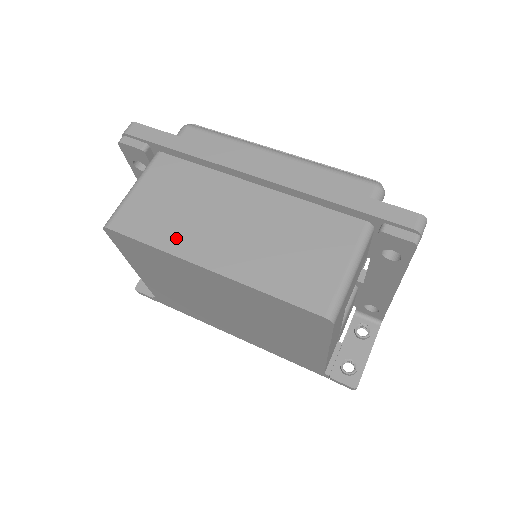
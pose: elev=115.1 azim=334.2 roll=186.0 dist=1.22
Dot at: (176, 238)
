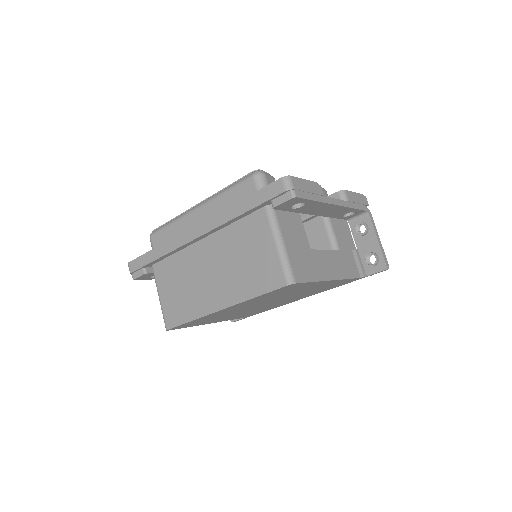
Dot at: (196, 307)
